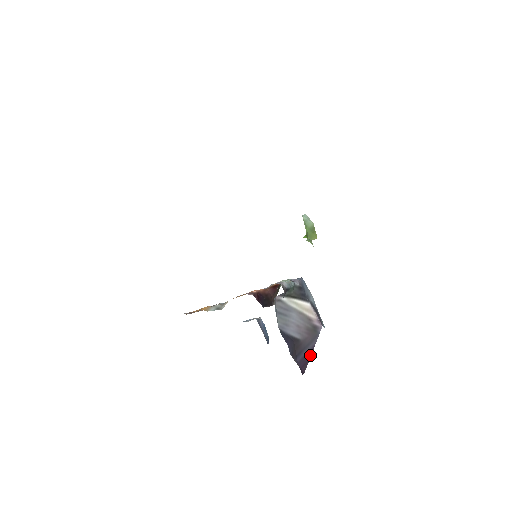
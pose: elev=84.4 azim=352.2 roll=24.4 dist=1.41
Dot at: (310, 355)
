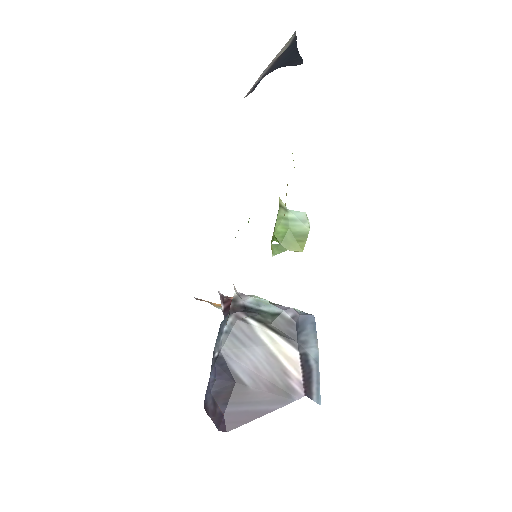
Dot at: (254, 417)
